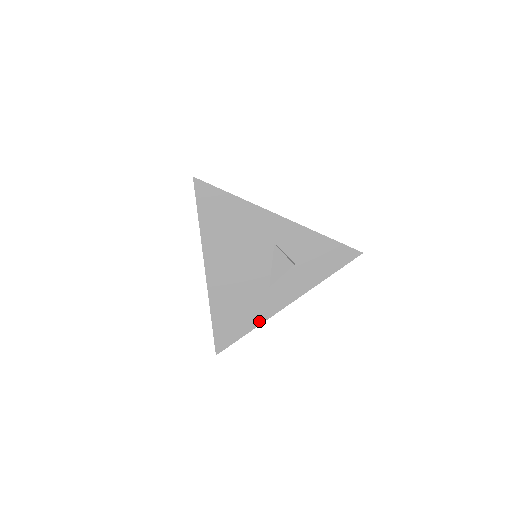
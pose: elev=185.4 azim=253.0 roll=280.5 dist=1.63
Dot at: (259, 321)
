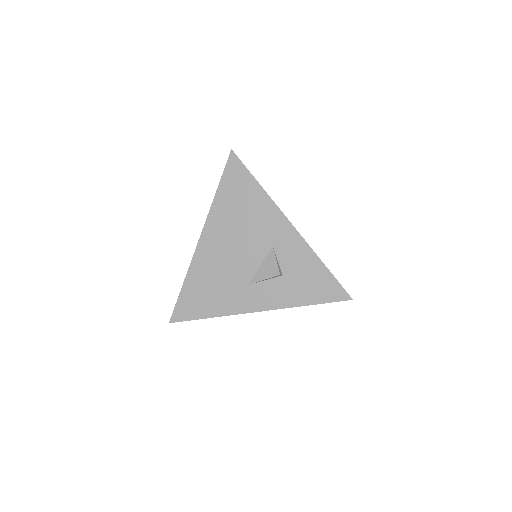
Dot at: (223, 312)
